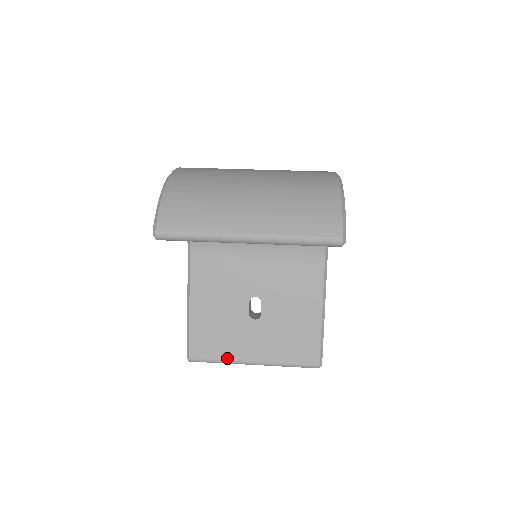
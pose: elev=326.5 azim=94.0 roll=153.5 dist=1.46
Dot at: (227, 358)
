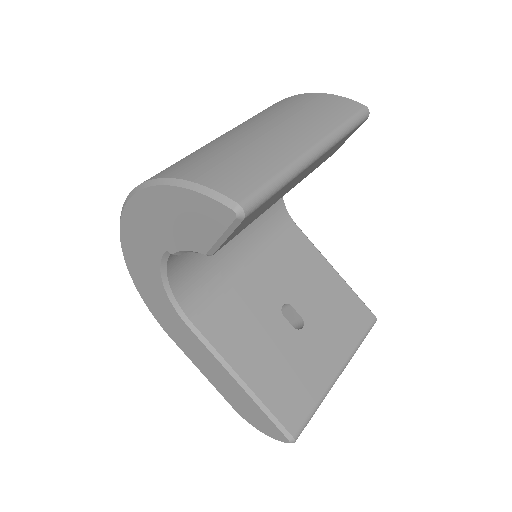
Dot at: (320, 393)
